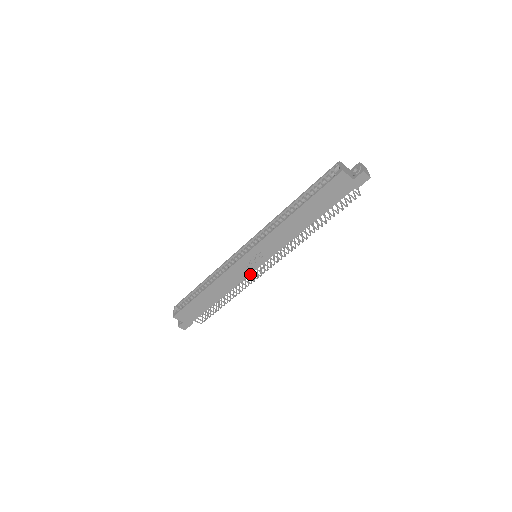
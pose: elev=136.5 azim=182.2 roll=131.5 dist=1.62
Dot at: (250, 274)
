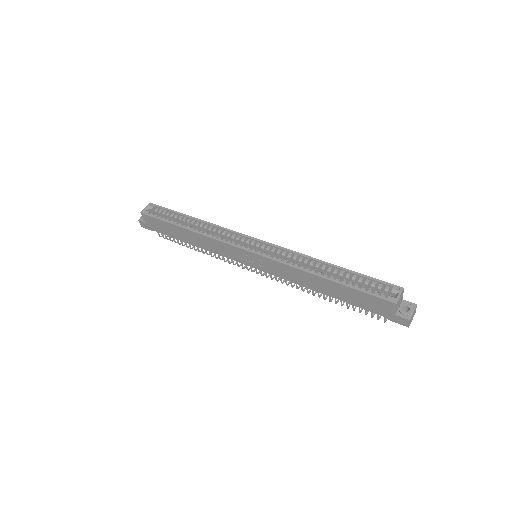
Dot at: (237, 260)
